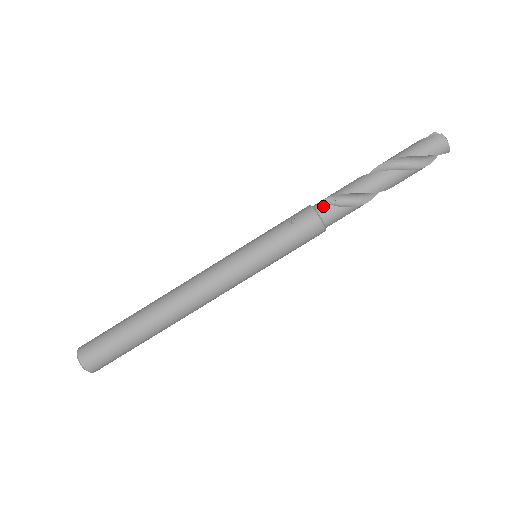
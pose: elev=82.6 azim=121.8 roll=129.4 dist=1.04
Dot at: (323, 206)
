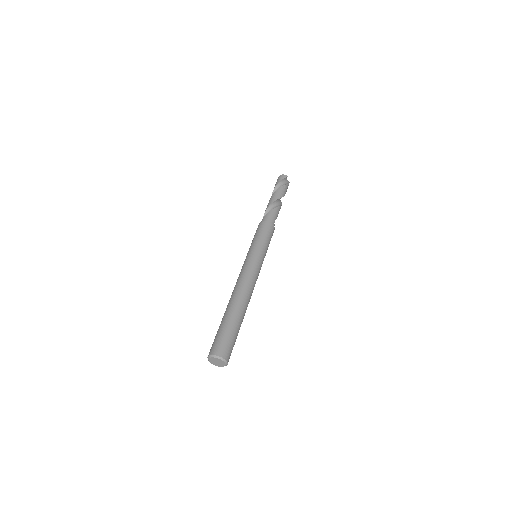
Dot at: (261, 221)
